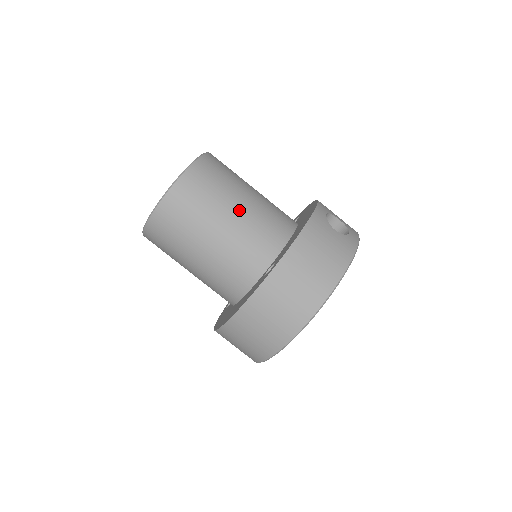
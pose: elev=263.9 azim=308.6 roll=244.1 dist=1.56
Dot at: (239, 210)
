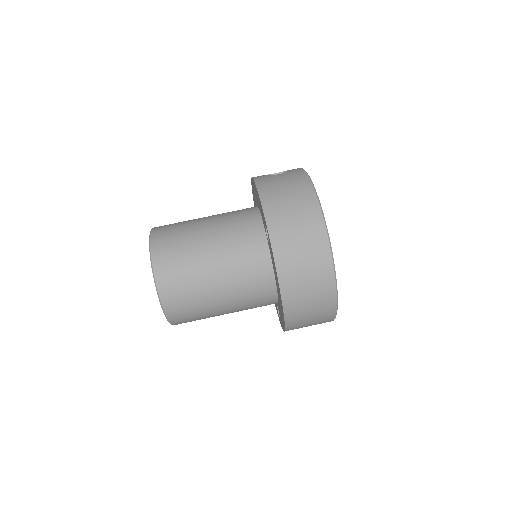
Dot at: (209, 229)
